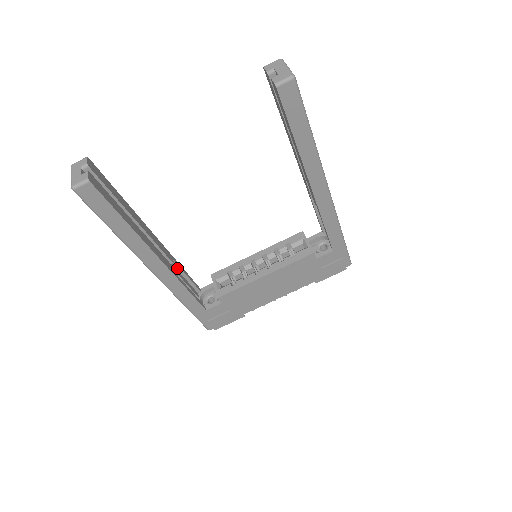
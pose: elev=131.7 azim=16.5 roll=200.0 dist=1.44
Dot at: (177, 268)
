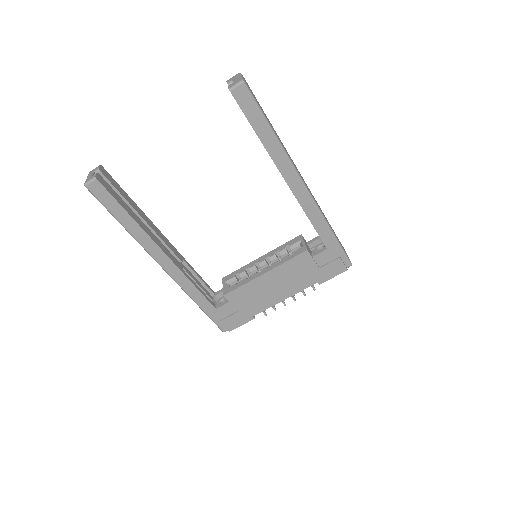
Dot at: (188, 269)
